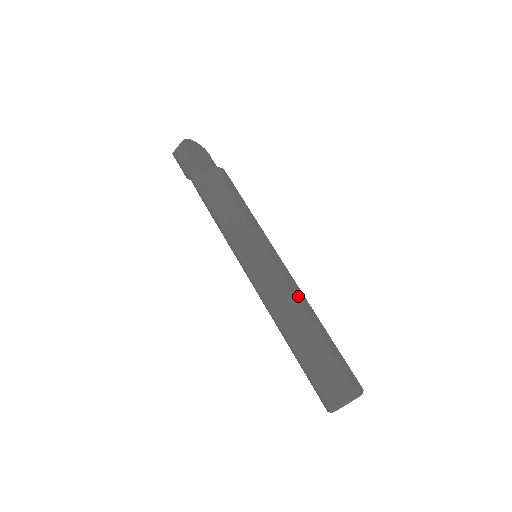
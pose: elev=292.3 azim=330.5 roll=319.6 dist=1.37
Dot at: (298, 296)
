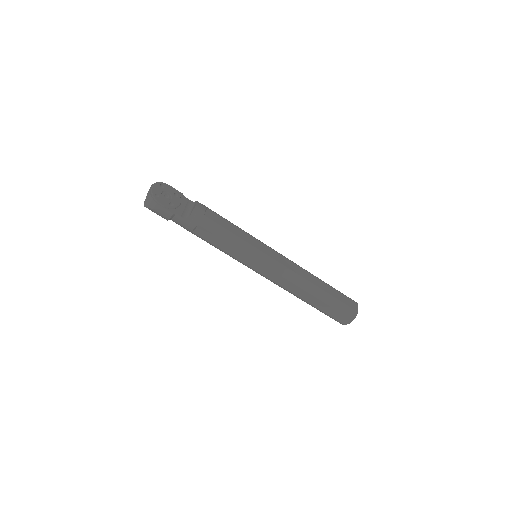
Dot at: (300, 274)
